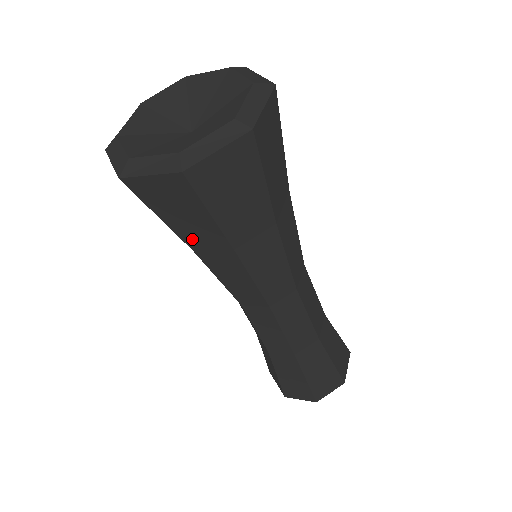
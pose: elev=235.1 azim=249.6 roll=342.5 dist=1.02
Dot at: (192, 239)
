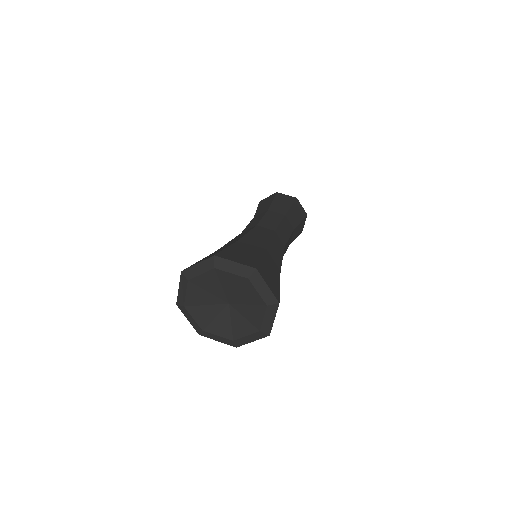
Dot at: occluded
